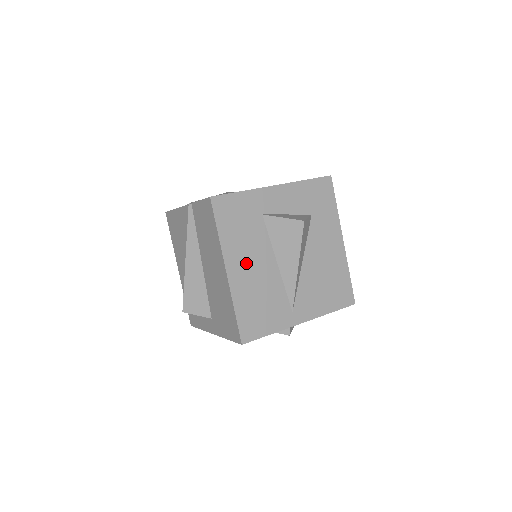
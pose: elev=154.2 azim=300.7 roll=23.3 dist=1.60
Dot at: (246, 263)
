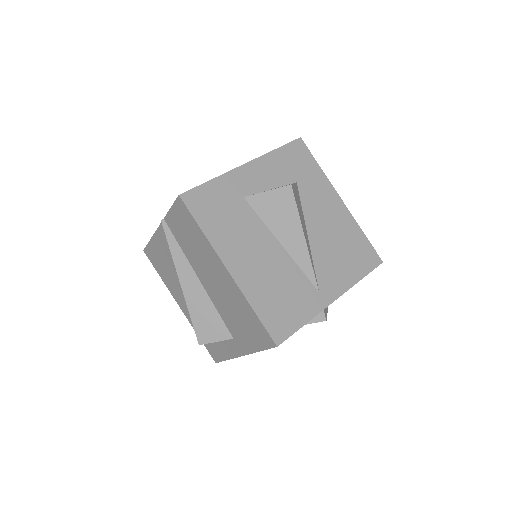
Dot at: (246, 254)
